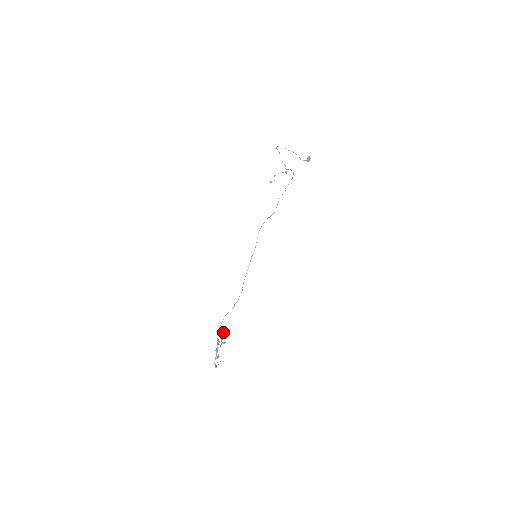
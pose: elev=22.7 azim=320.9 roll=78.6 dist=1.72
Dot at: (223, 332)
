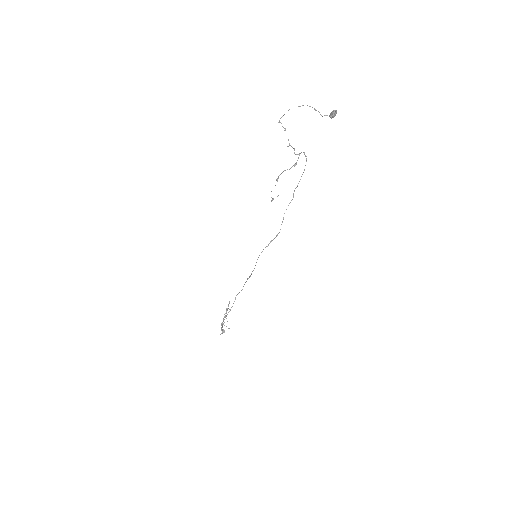
Dot at: (226, 313)
